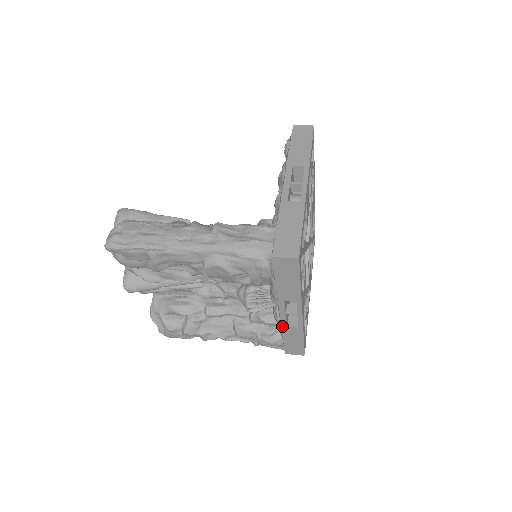
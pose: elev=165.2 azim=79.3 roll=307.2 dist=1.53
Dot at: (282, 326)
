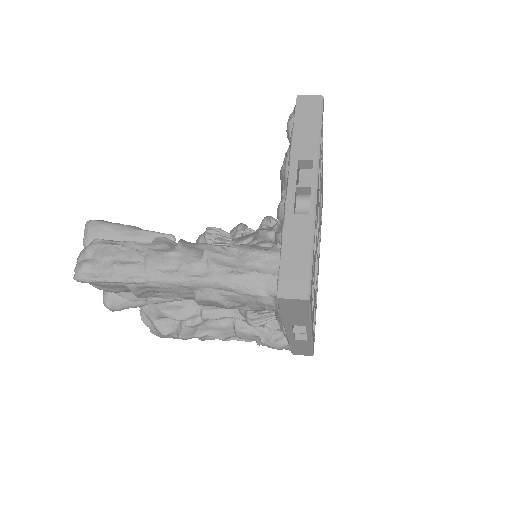
Dot at: (289, 339)
